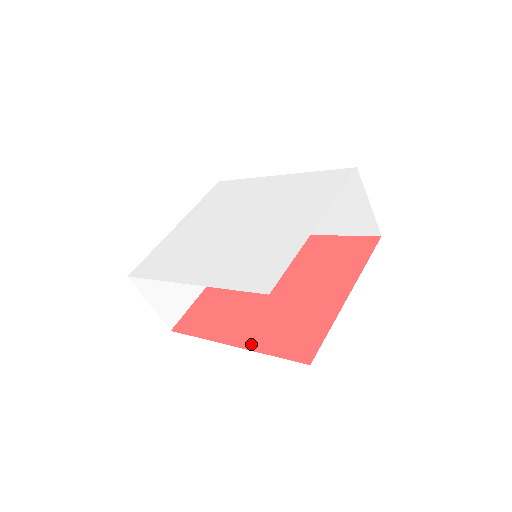
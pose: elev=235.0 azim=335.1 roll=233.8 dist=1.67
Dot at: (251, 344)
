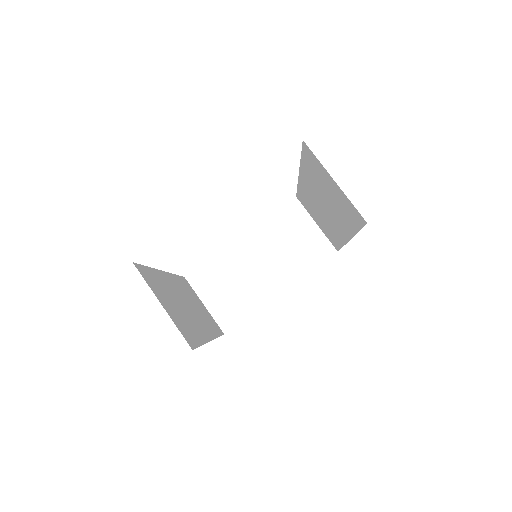
Dot at: occluded
